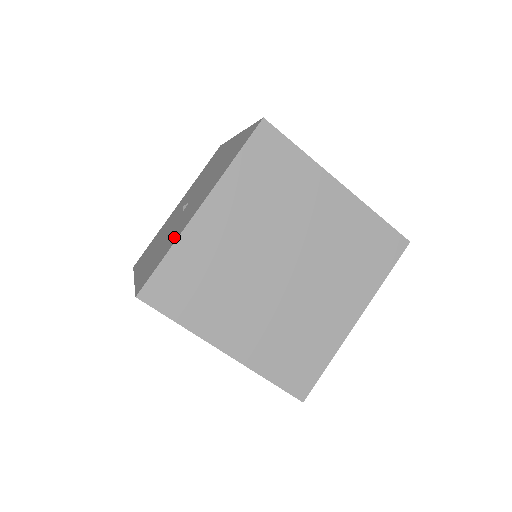
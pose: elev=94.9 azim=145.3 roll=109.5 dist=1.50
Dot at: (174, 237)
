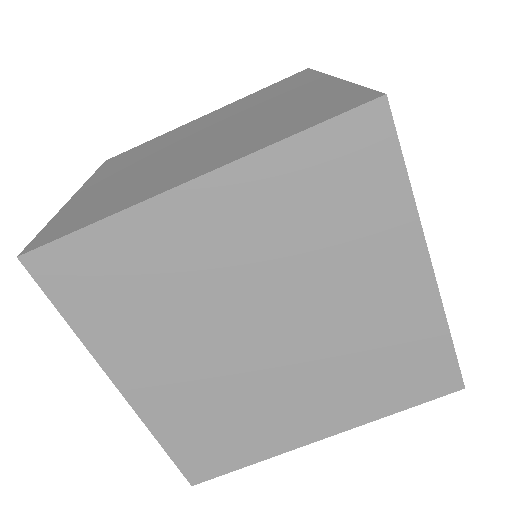
Dot at: occluded
